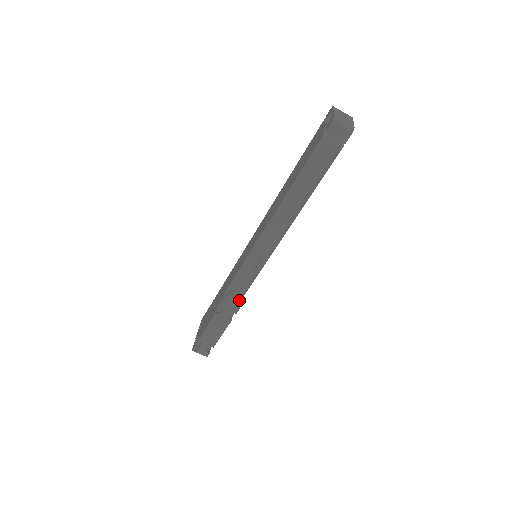
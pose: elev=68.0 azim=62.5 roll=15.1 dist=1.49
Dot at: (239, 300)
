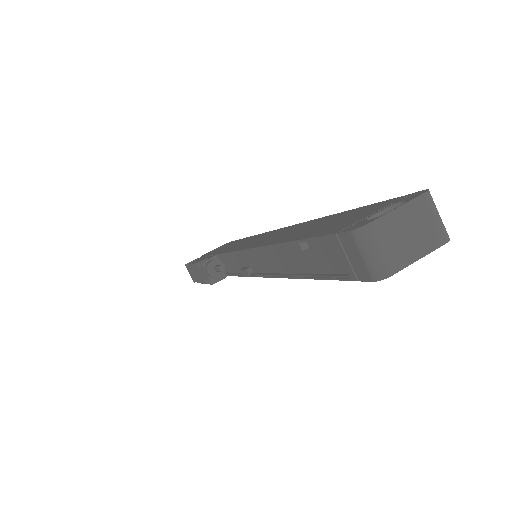
Dot at: (225, 274)
